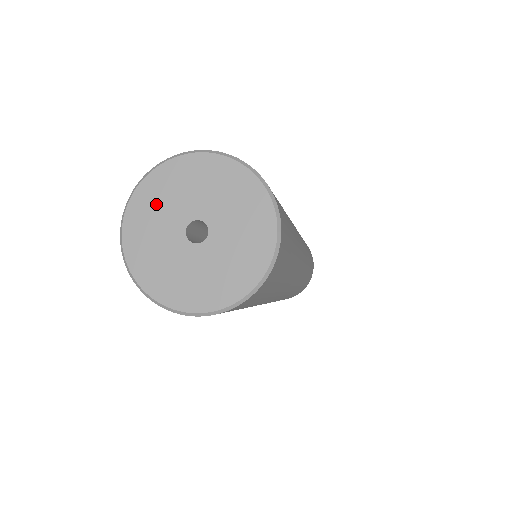
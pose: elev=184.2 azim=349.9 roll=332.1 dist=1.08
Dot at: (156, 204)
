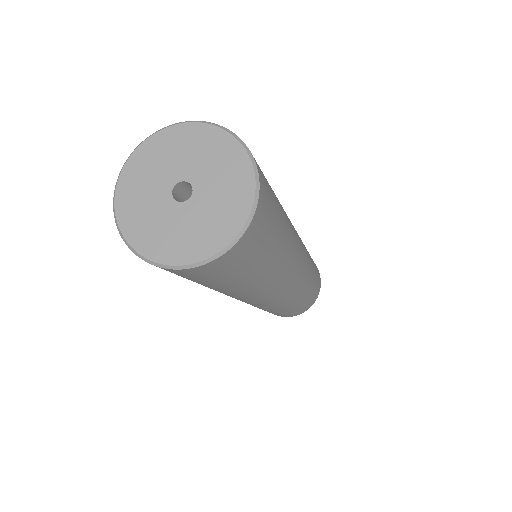
Dot at: (139, 187)
